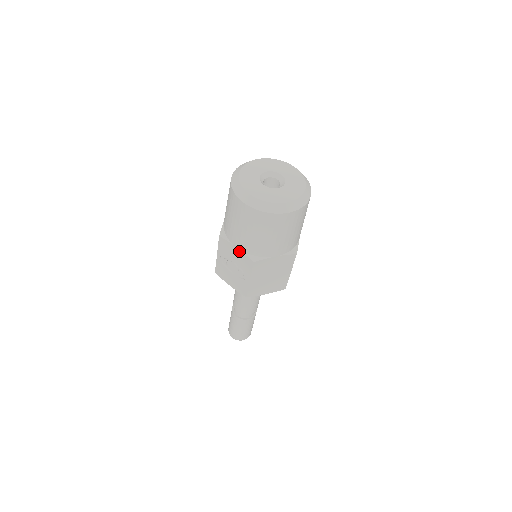
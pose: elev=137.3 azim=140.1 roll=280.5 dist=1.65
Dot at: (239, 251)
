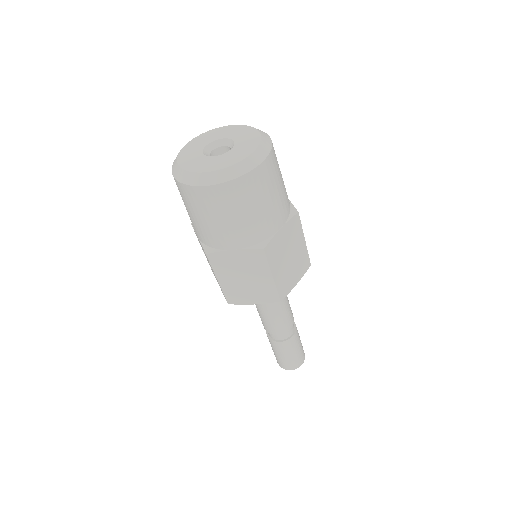
Dot at: (199, 241)
